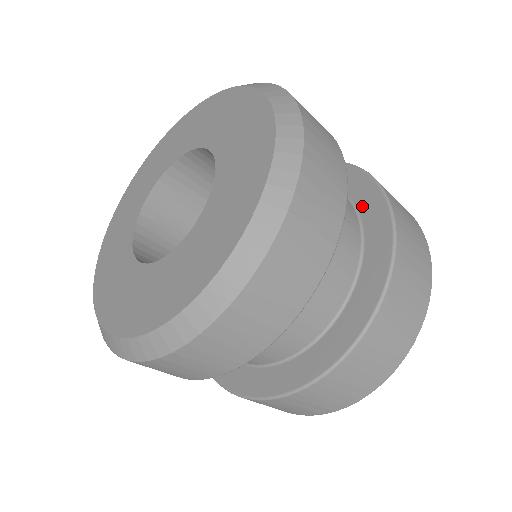
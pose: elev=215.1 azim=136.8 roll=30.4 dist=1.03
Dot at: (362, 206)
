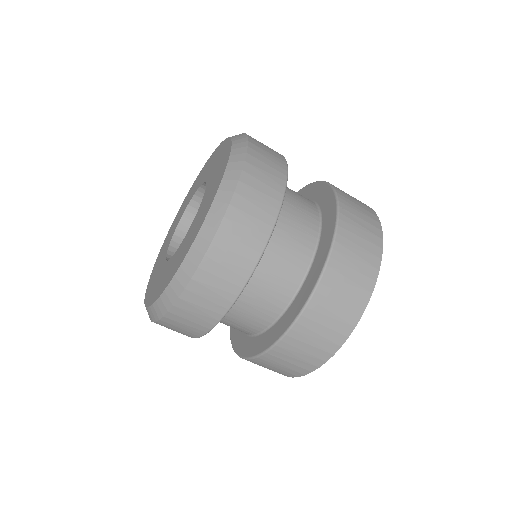
Dot at: (323, 208)
